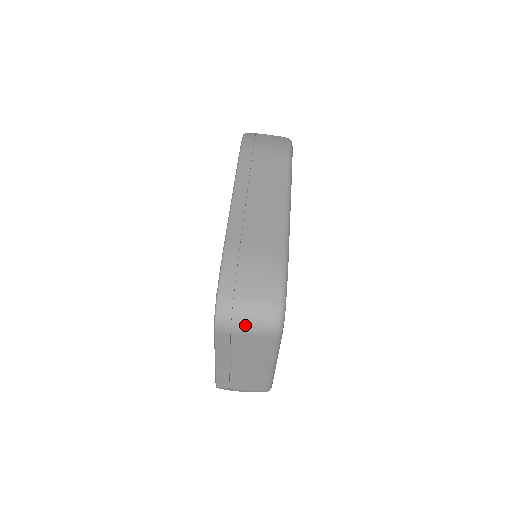
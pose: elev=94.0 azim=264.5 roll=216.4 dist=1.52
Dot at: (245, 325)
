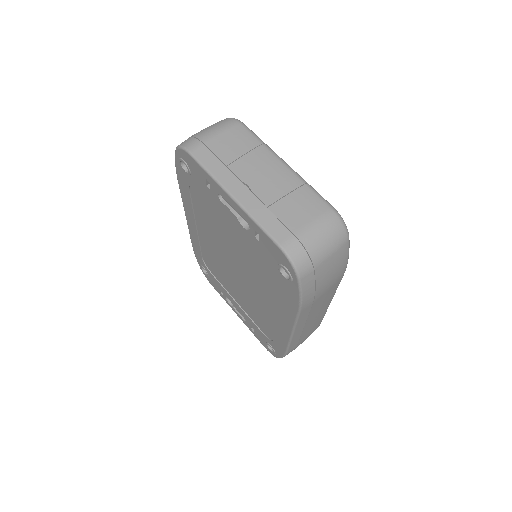
Dot at: (207, 132)
